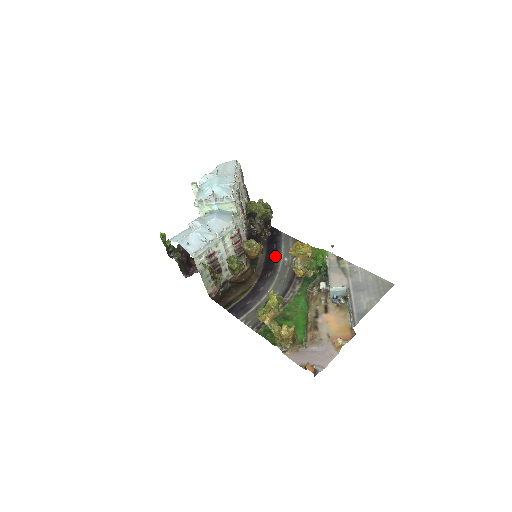
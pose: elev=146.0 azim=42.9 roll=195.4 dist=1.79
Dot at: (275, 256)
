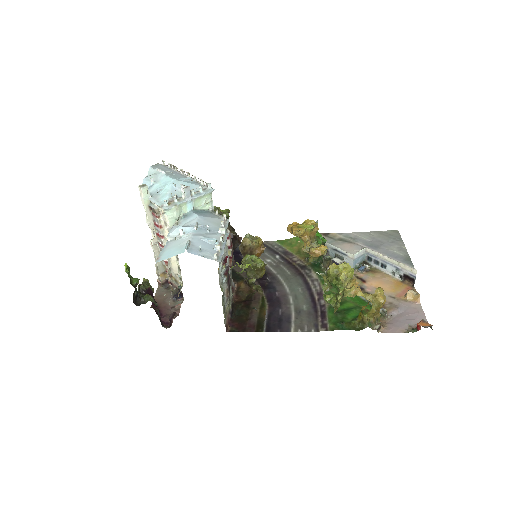
Dot at: occluded
